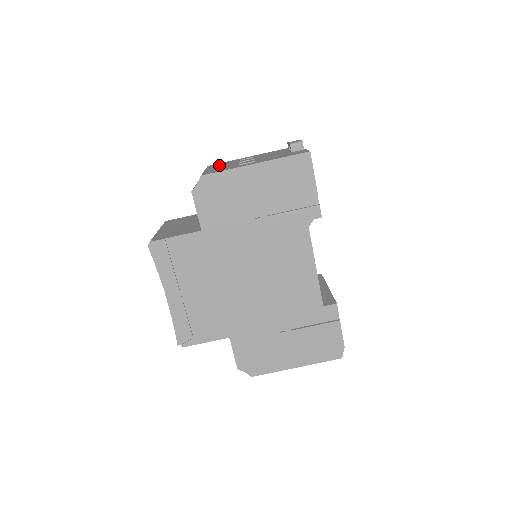
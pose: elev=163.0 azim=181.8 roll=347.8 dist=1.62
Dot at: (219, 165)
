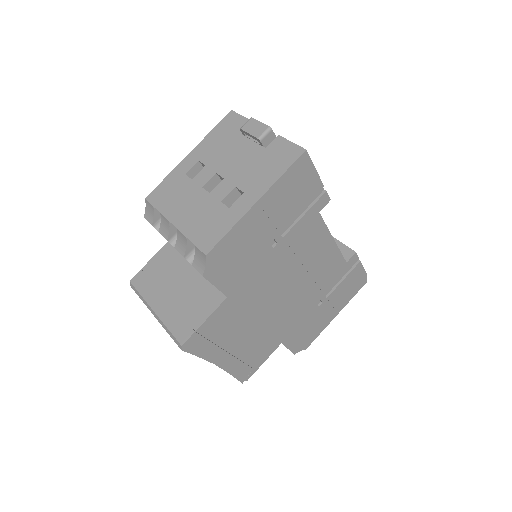
Dot at: (174, 201)
